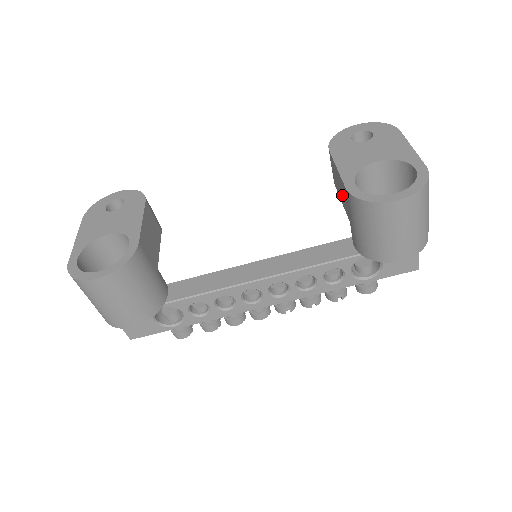
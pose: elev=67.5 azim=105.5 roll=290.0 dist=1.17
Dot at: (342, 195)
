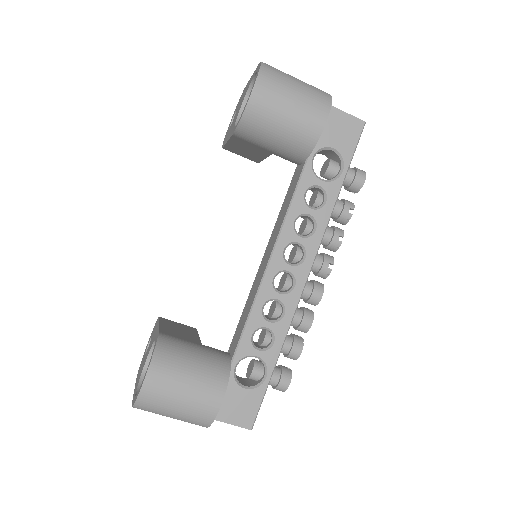
Dot at: (252, 151)
